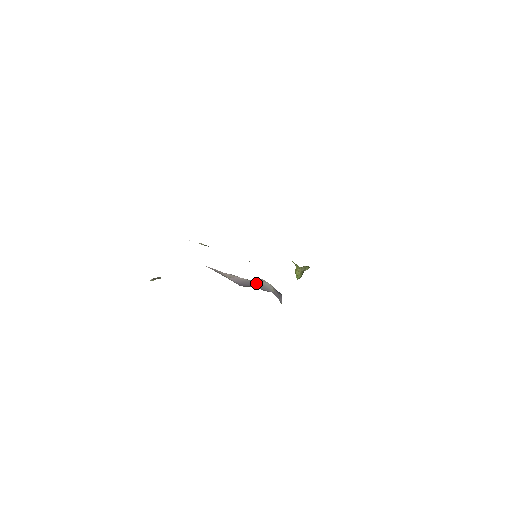
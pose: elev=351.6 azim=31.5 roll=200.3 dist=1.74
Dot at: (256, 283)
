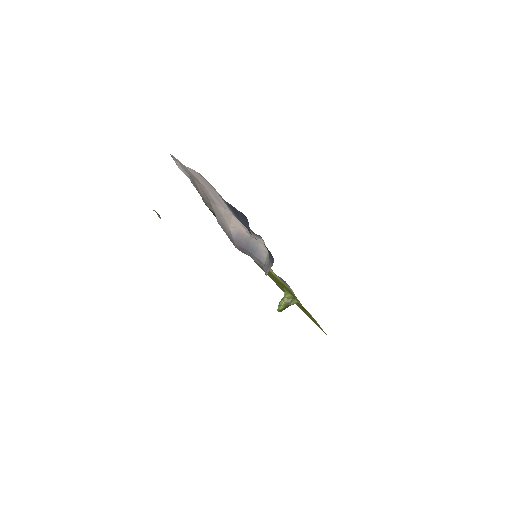
Dot at: (253, 245)
